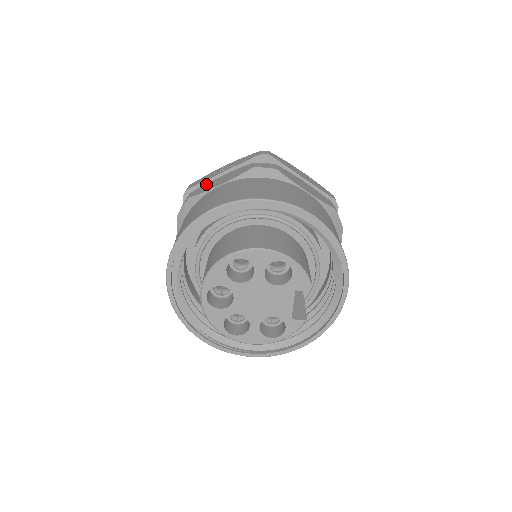
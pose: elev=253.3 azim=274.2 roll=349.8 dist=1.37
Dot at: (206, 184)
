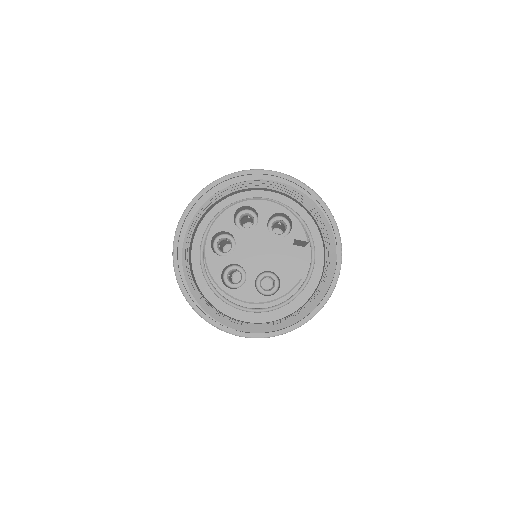
Dot at: occluded
